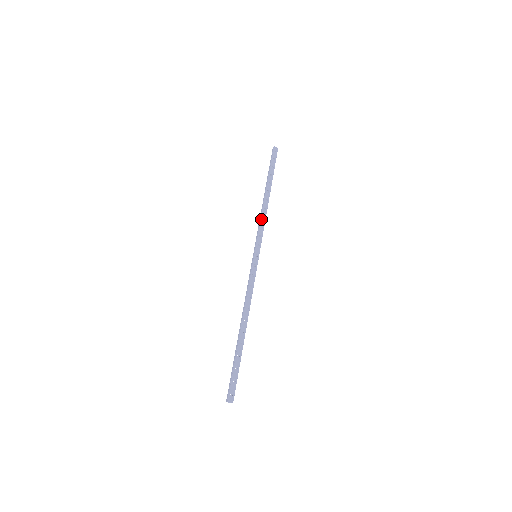
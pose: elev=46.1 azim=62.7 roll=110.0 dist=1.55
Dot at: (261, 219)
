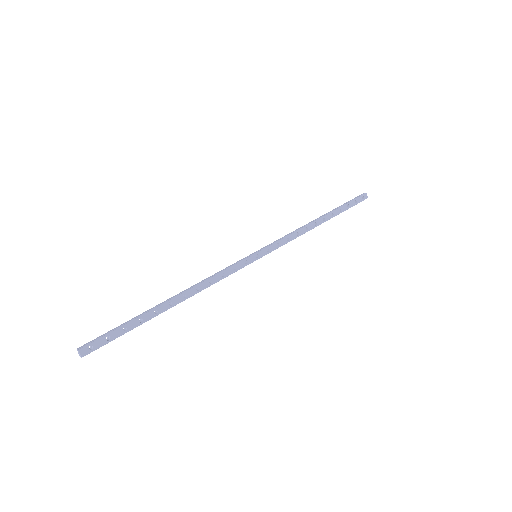
Dot at: (294, 232)
